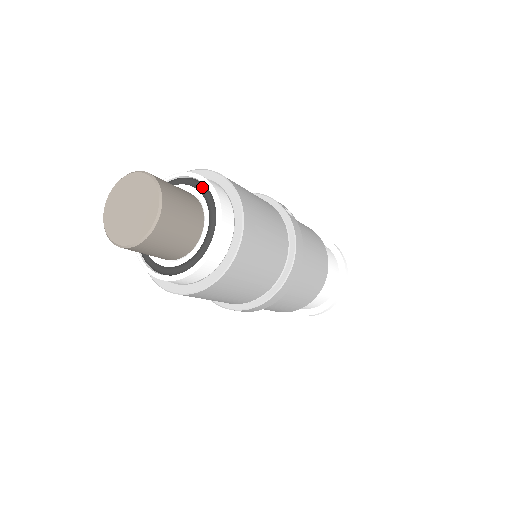
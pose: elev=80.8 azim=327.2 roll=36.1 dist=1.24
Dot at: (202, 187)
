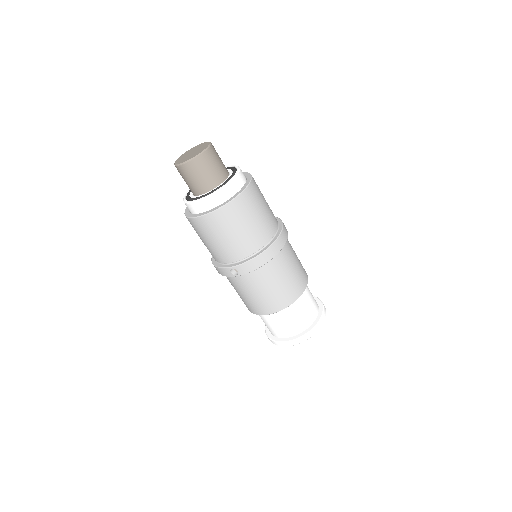
Dot at: (229, 167)
